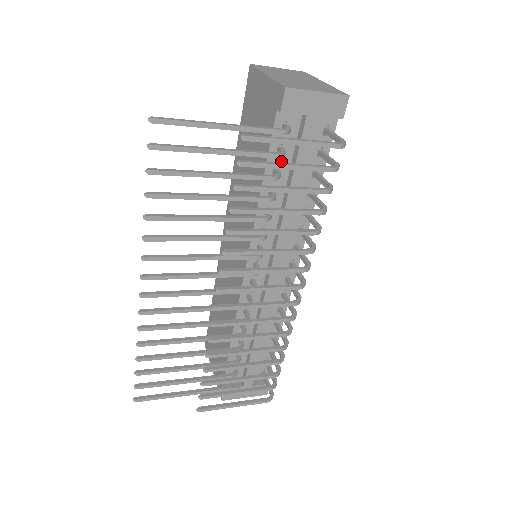
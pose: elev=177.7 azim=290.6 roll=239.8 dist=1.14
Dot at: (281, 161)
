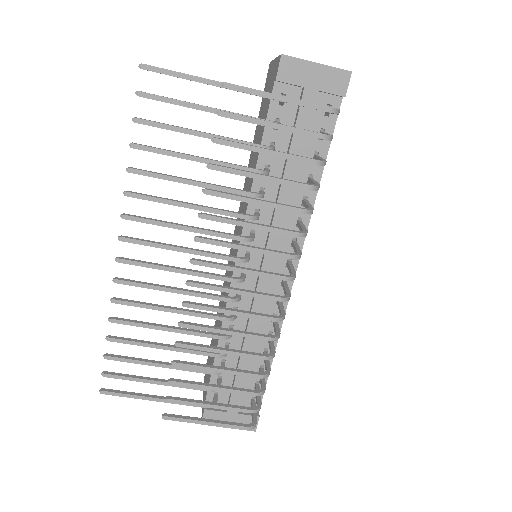
Dot at: (278, 138)
